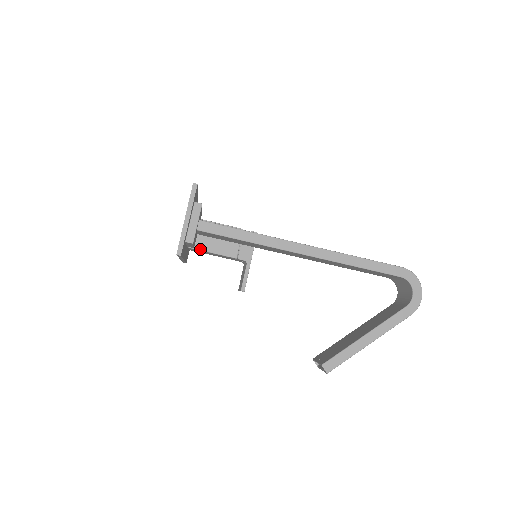
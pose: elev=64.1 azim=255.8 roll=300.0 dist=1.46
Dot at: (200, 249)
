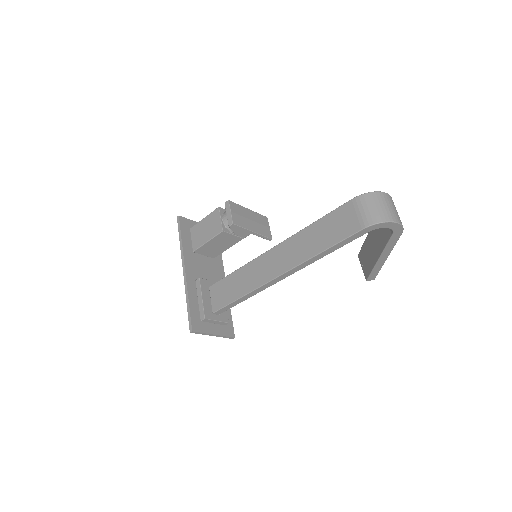
Dot at: occluded
